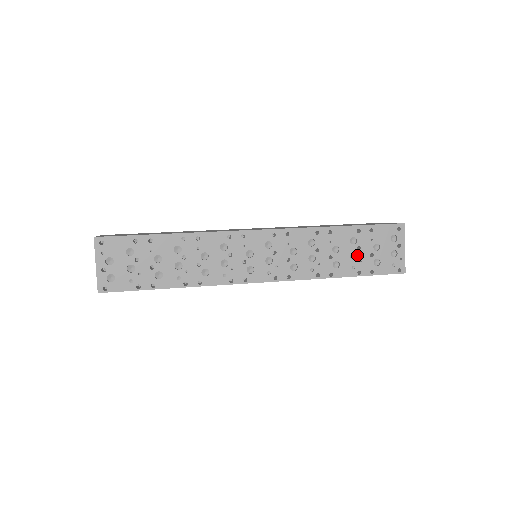
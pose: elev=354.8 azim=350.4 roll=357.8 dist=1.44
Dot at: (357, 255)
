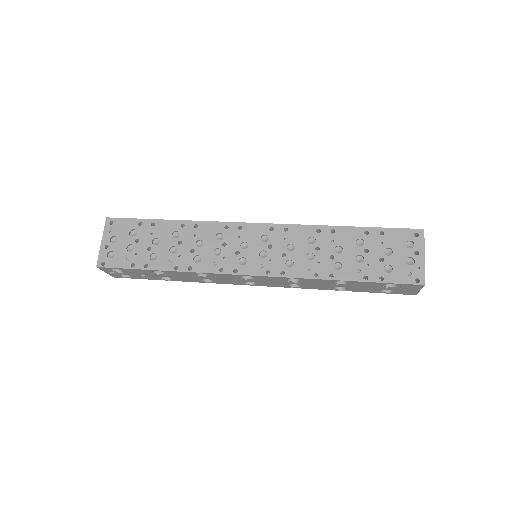
Dot at: (364, 258)
